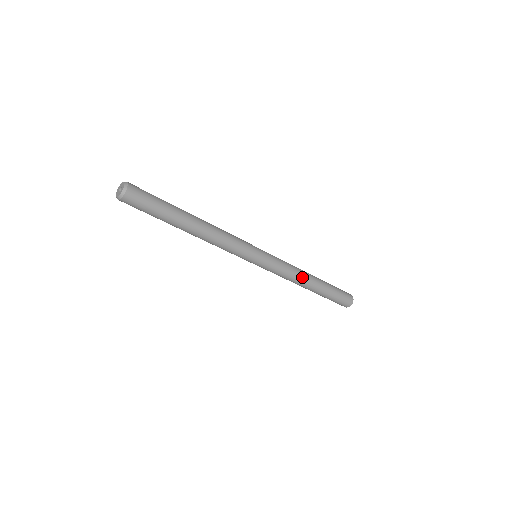
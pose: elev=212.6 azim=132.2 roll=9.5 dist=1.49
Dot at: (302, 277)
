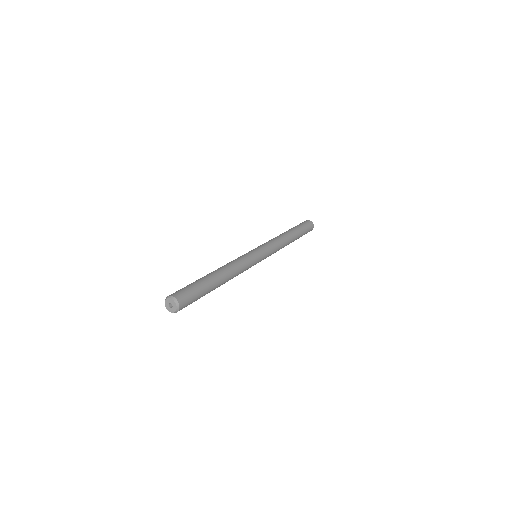
Dot at: occluded
